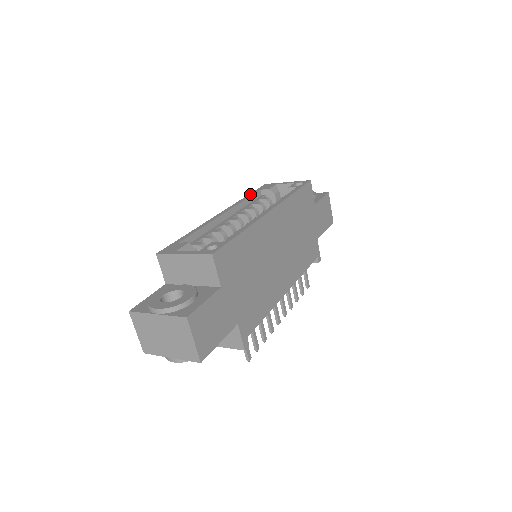
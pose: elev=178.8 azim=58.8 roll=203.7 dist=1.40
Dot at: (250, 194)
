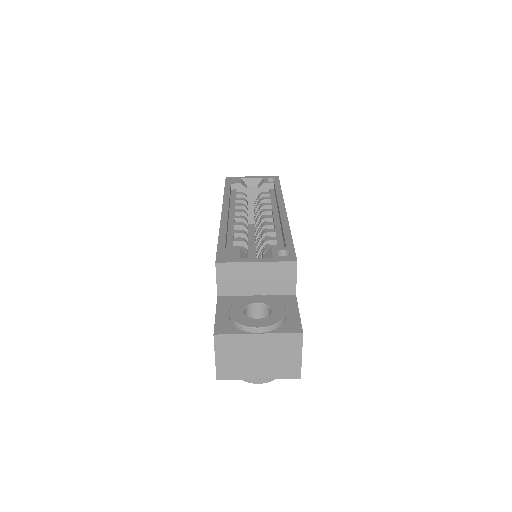
Dot at: (226, 188)
